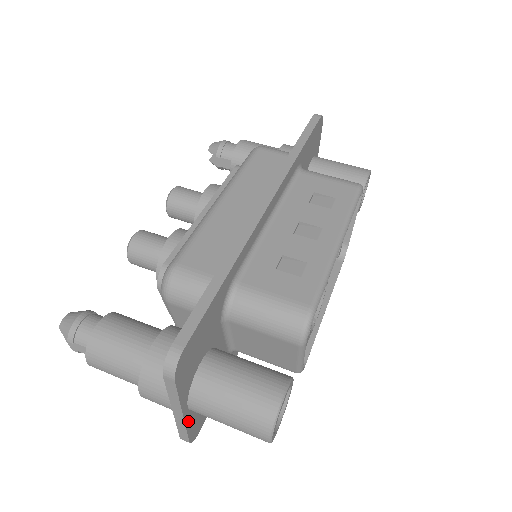
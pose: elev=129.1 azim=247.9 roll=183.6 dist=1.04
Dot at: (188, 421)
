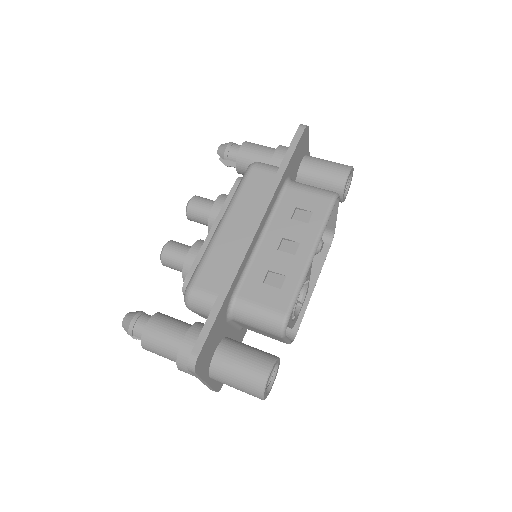
Dot at: (212, 383)
